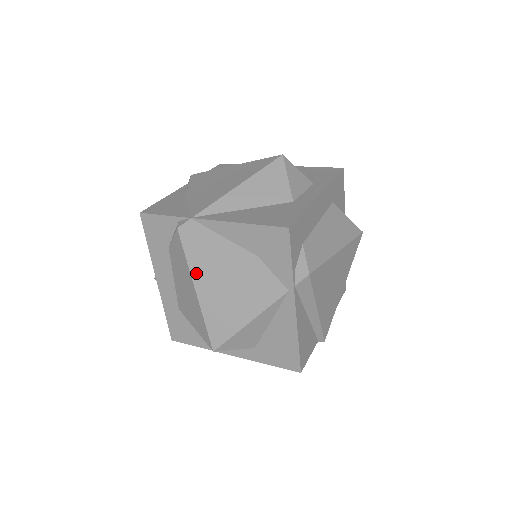
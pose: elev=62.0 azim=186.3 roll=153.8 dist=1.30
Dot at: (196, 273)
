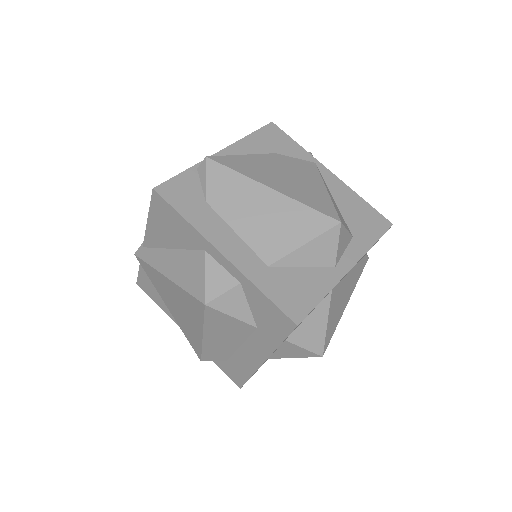
Dot at: (255, 177)
